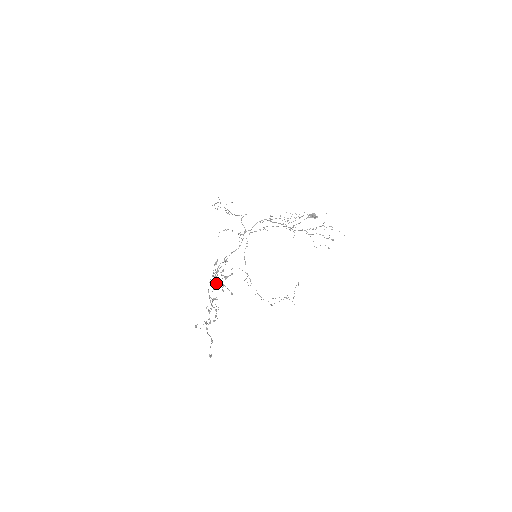
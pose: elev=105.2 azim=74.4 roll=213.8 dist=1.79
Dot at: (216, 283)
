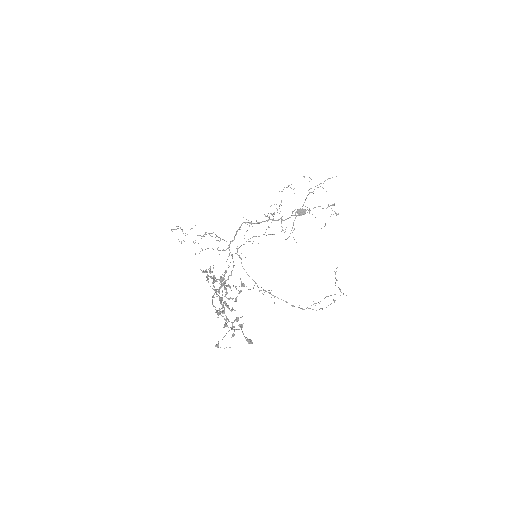
Dot at: (218, 290)
